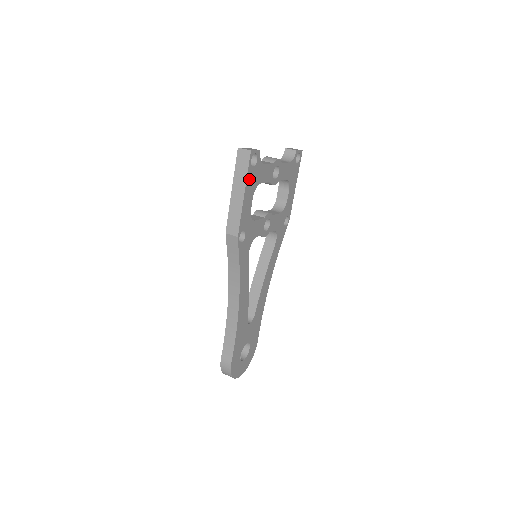
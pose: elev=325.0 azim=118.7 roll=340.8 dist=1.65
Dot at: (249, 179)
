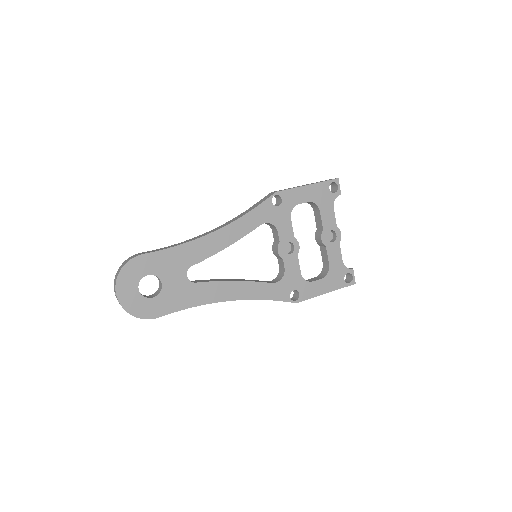
Dot at: (320, 187)
